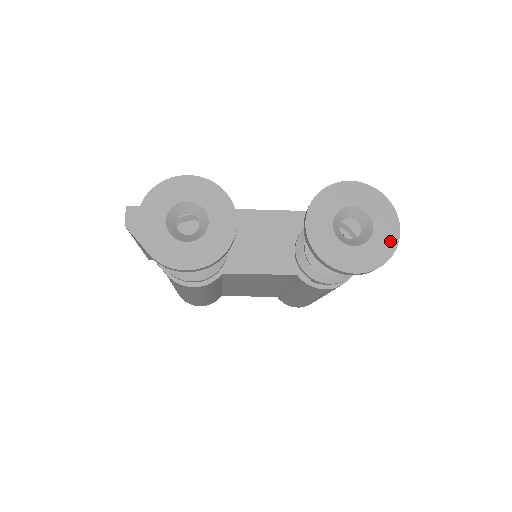
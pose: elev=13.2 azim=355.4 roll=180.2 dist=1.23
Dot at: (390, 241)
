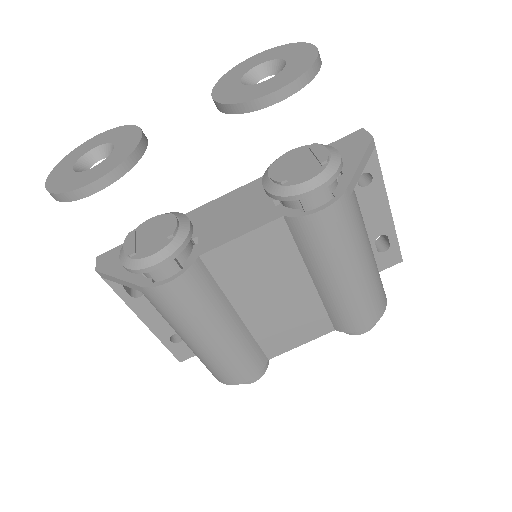
Dot at: (308, 56)
